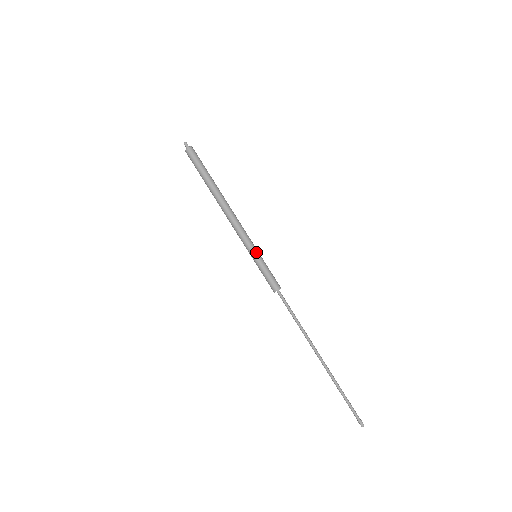
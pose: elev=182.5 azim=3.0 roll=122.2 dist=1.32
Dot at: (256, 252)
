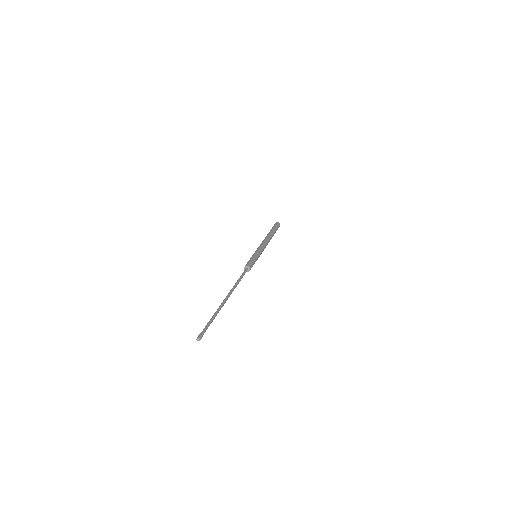
Dot at: (259, 254)
